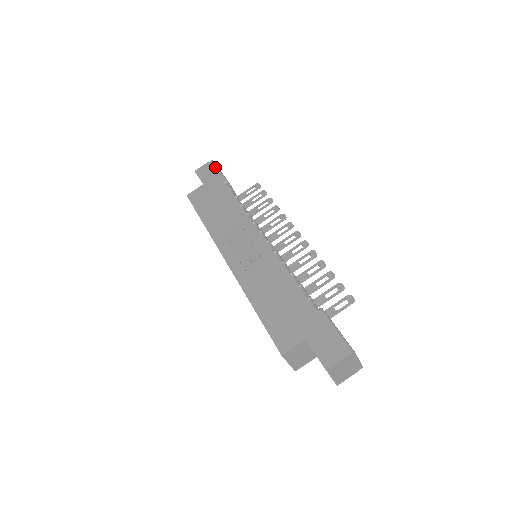
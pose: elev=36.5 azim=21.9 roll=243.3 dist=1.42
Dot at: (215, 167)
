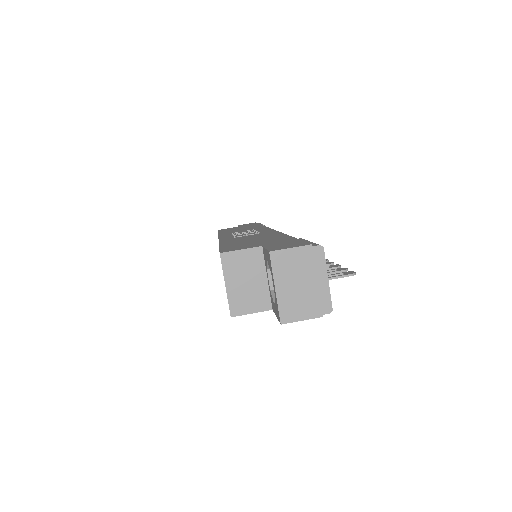
Dot at: (259, 223)
